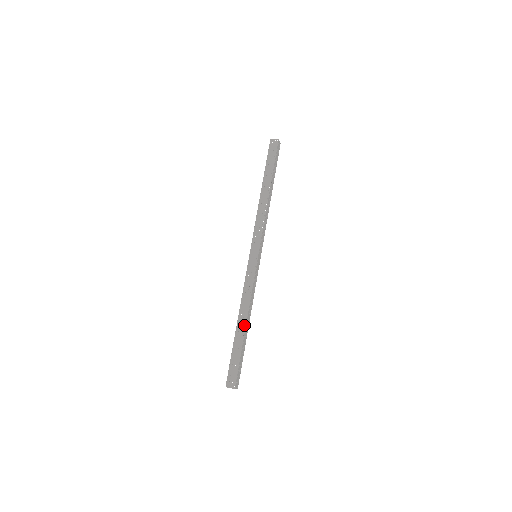
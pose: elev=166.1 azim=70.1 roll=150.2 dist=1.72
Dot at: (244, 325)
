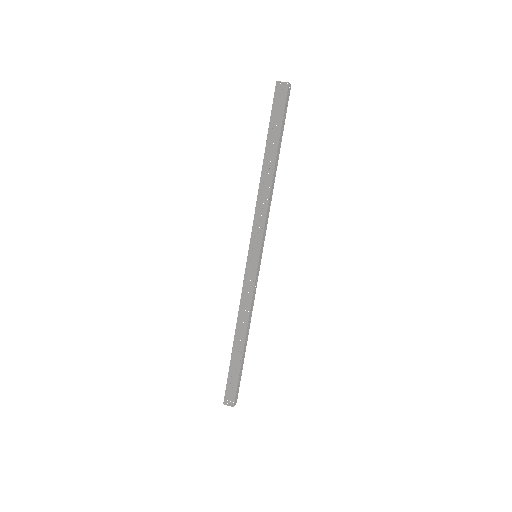
Dot at: (243, 342)
